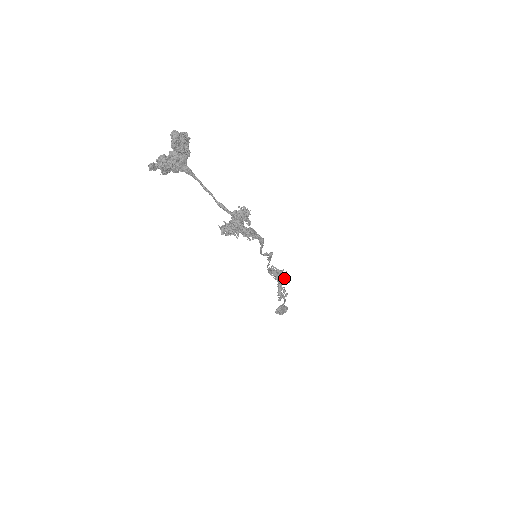
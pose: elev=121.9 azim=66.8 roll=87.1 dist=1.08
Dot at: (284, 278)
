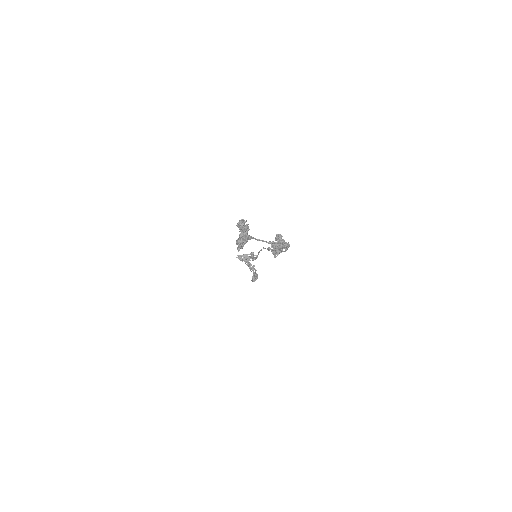
Dot at: occluded
